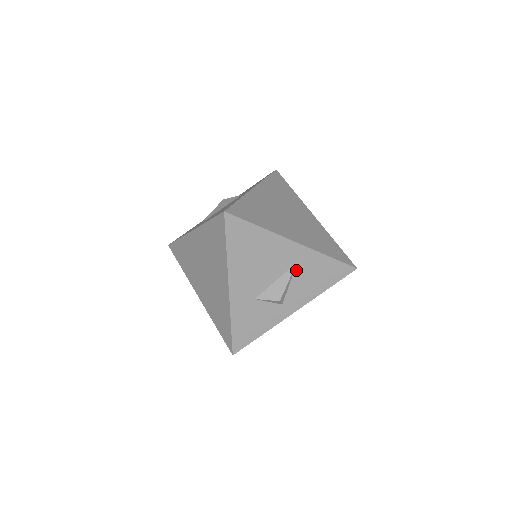
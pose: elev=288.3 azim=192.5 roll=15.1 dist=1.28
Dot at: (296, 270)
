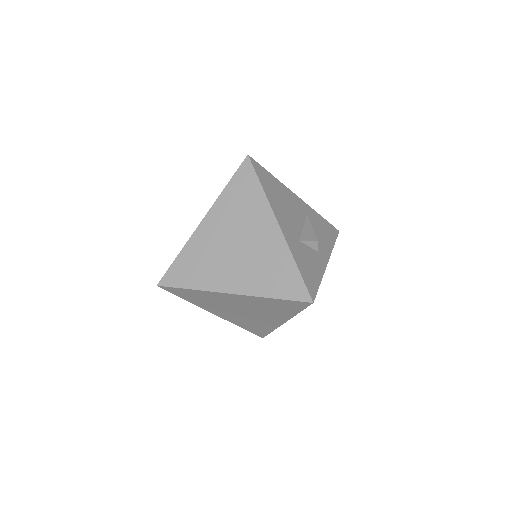
Dot at: (309, 221)
